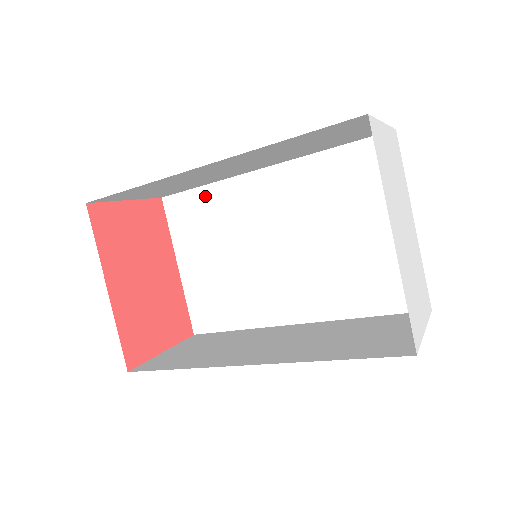
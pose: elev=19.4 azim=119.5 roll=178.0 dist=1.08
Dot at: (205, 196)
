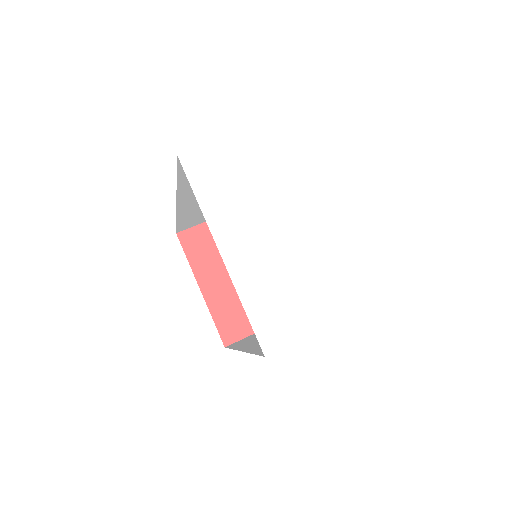
Dot at: occluded
